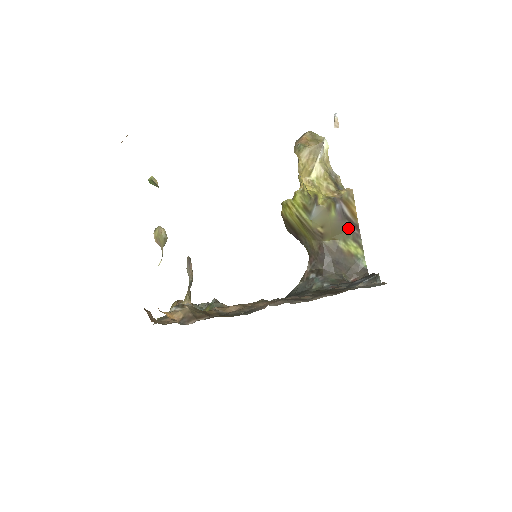
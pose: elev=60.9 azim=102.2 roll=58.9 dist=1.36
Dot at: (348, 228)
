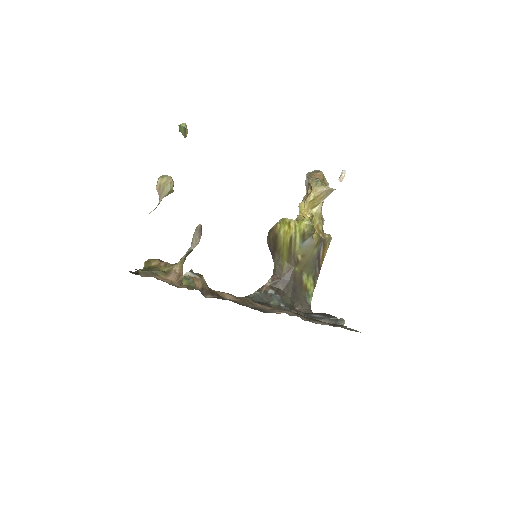
Dot at: (315, 266)
